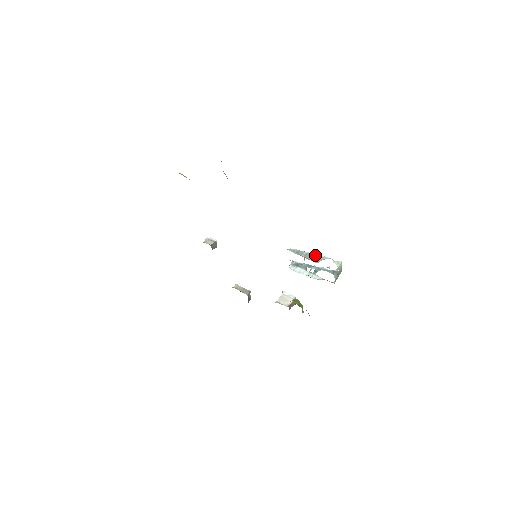
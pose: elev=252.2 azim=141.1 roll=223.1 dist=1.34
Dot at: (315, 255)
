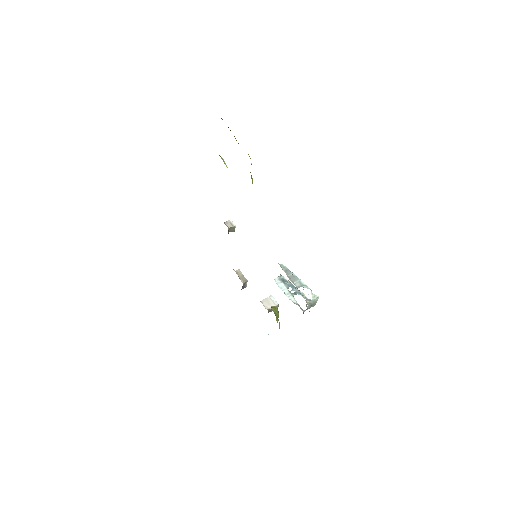
Dot at: (300, 280)
